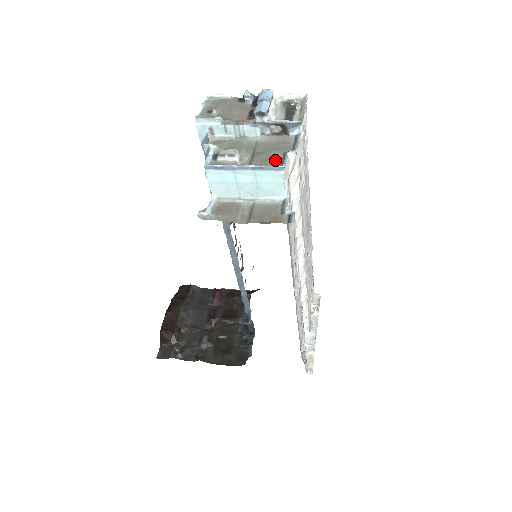
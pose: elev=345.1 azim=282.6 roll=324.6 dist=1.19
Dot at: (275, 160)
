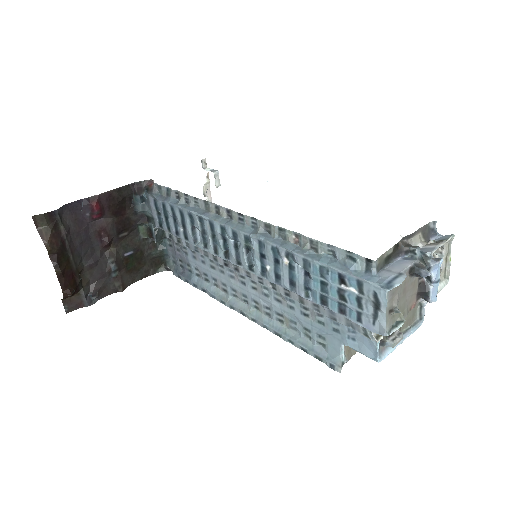
Dot at: (415, 315)
